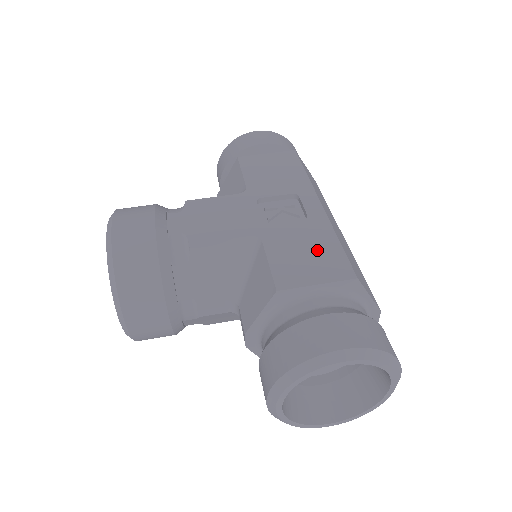
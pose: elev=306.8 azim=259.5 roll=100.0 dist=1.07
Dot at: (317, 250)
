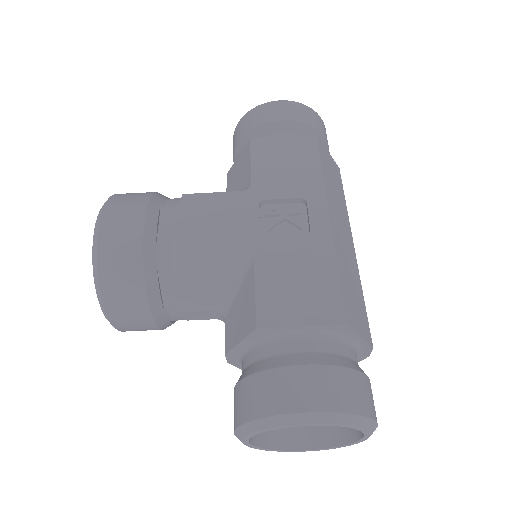
Dot at: (311, 280)
